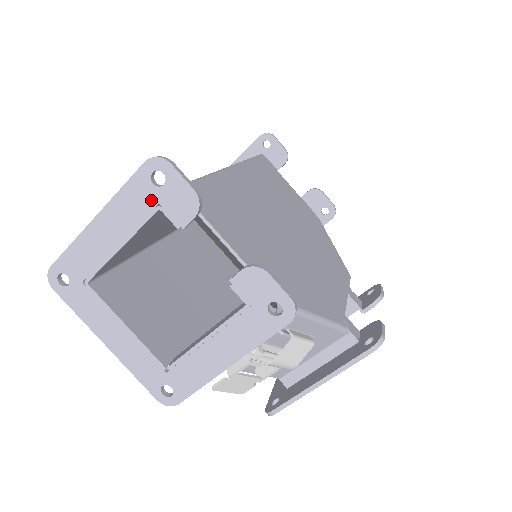
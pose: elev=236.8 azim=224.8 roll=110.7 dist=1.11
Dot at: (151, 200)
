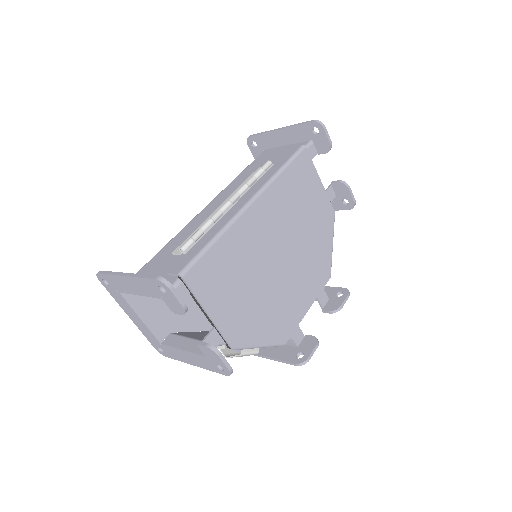
Dot at: (158, 293)
